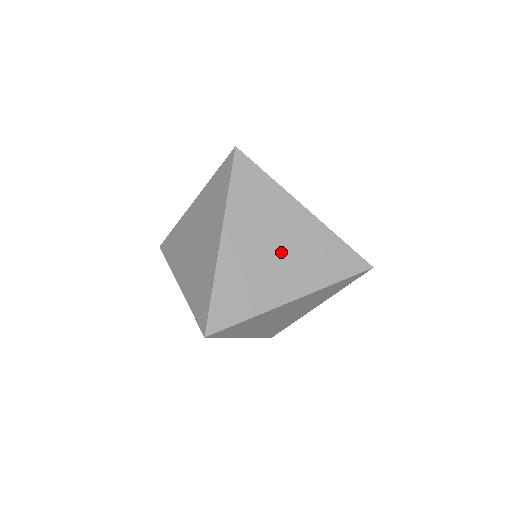
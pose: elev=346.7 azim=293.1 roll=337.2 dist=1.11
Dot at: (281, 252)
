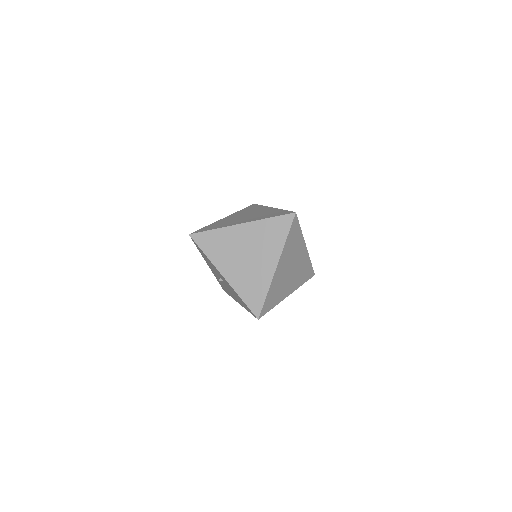
Dot at: occluded
